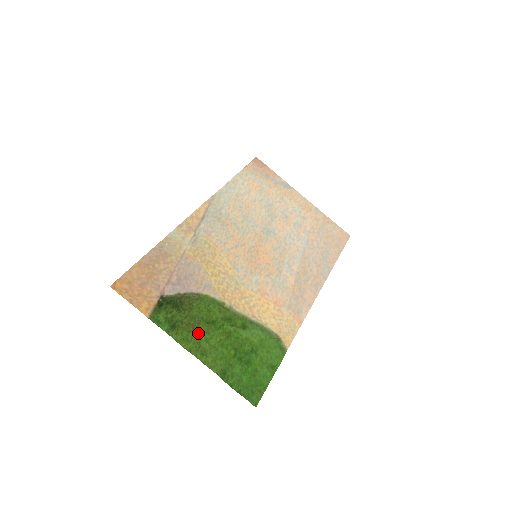
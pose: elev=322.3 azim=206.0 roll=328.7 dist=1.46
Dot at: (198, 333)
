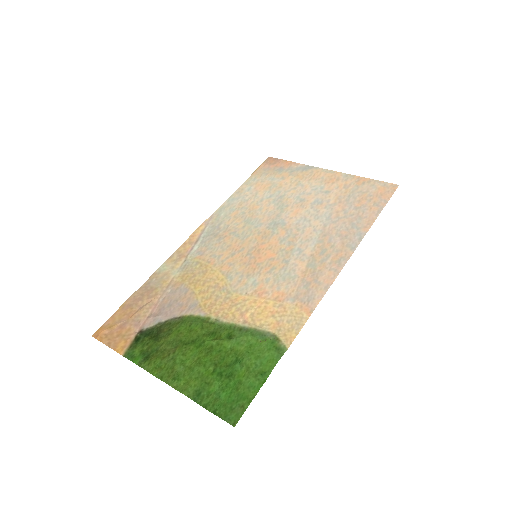
Dot at: (173, 357)
